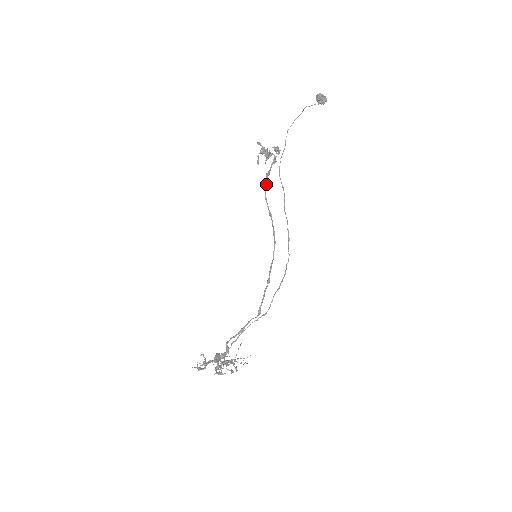
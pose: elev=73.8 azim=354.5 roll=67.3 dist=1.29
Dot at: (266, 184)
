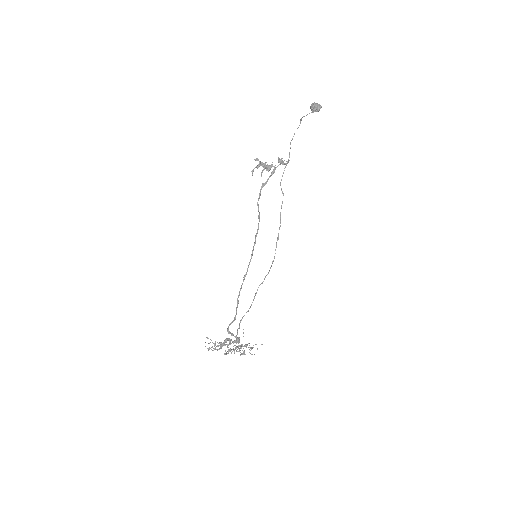
Dot at: (259, 193)
